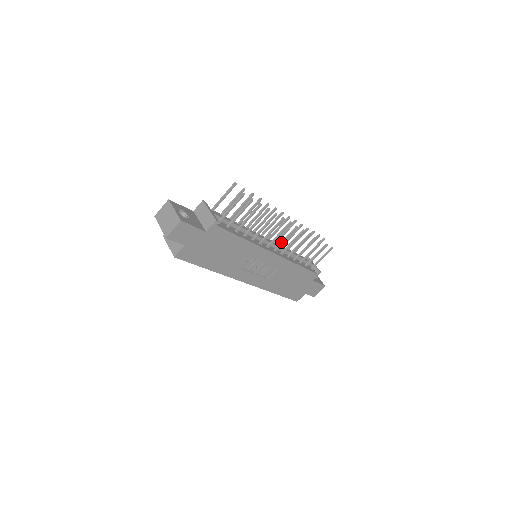
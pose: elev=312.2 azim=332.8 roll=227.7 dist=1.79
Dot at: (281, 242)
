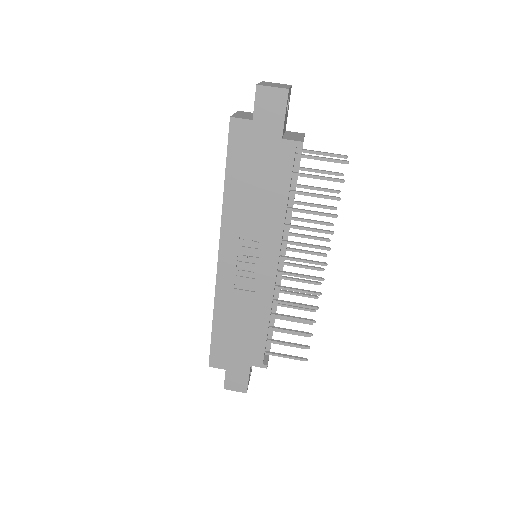
Dot at: occluded
